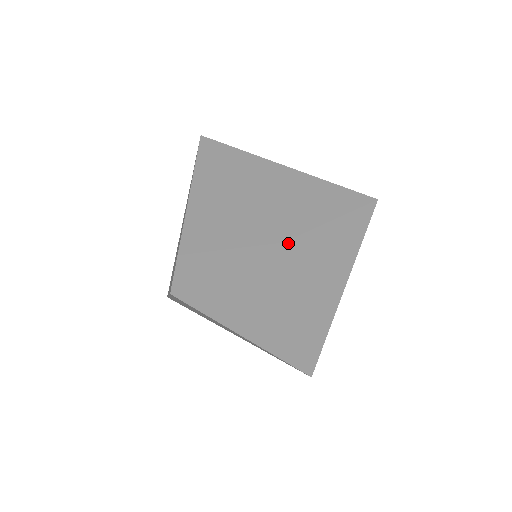
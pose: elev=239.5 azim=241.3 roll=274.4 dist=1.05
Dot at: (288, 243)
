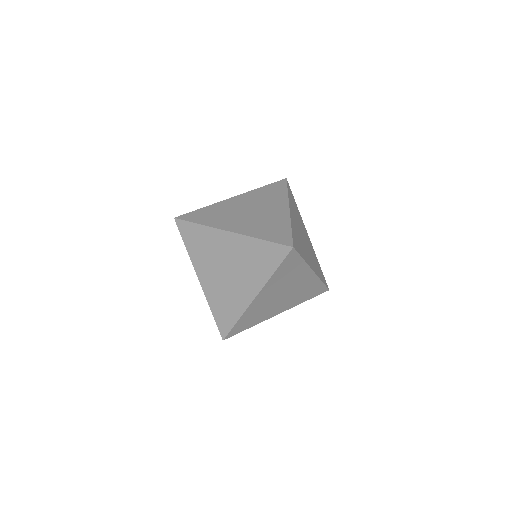
Dot at: (290, 208)
